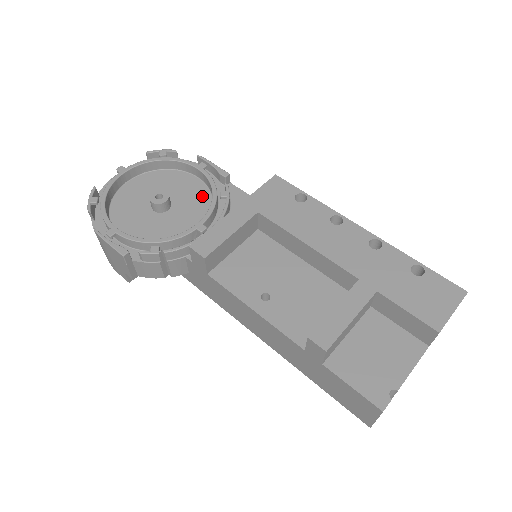
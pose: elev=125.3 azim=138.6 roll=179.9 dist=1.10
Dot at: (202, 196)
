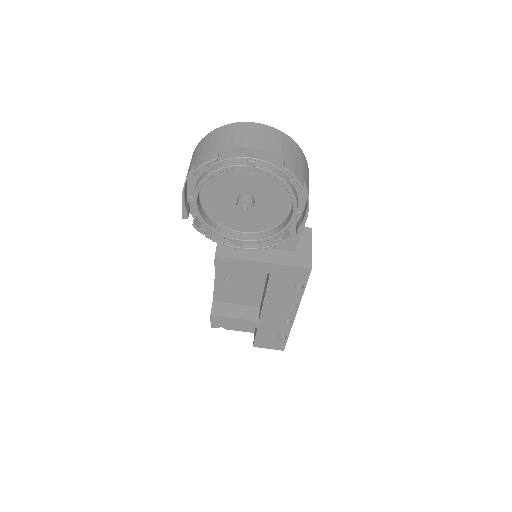
Dot at: (275, 218)
